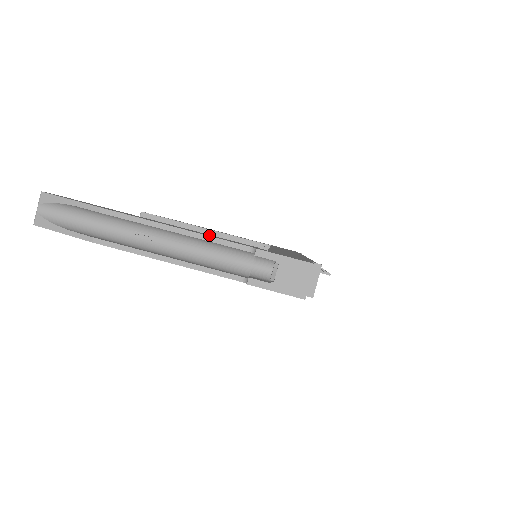
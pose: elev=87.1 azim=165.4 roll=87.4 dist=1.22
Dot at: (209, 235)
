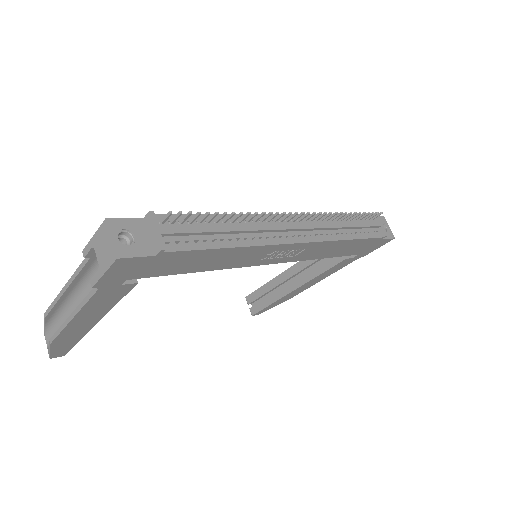
Dot at: occluded
